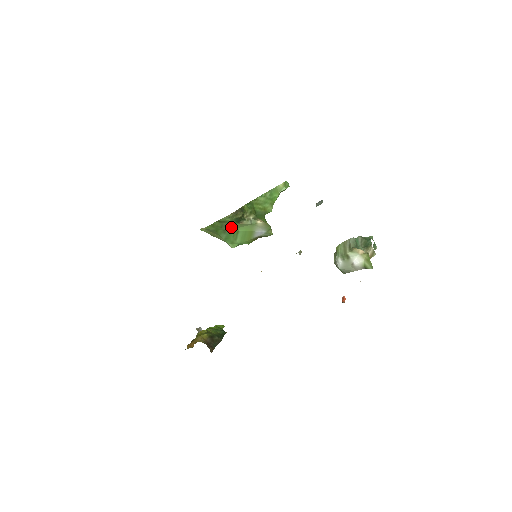
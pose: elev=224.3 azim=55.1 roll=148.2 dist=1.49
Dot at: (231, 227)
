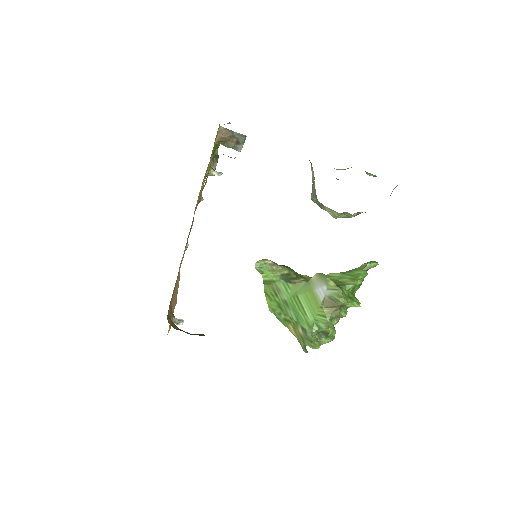
Dot at: (287, 293)
